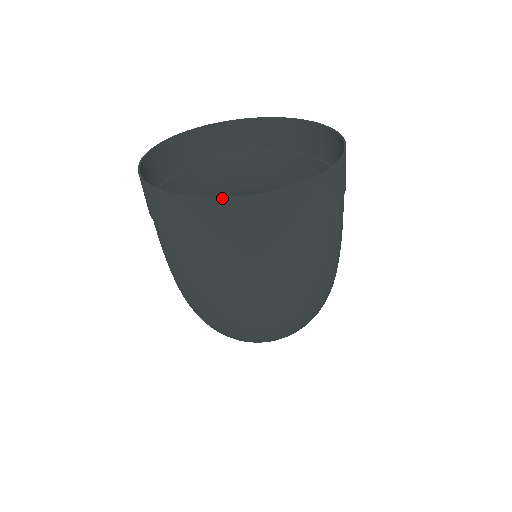
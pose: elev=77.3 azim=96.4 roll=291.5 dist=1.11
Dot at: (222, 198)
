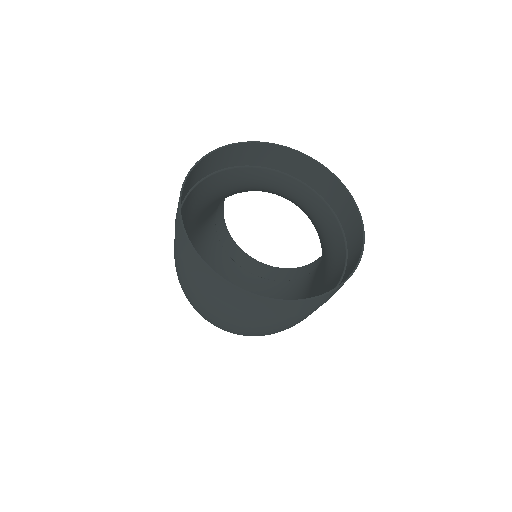
Dot at: (219, 277)
